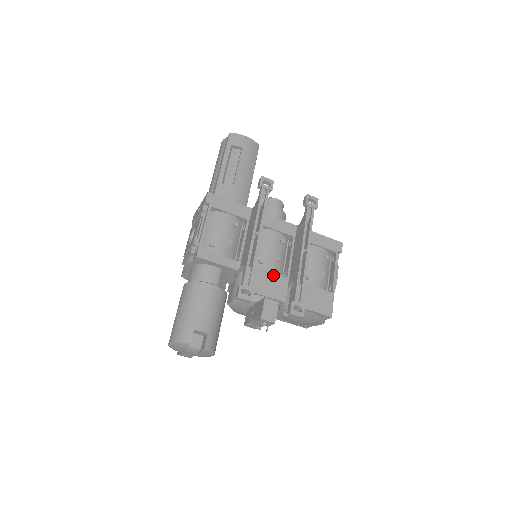
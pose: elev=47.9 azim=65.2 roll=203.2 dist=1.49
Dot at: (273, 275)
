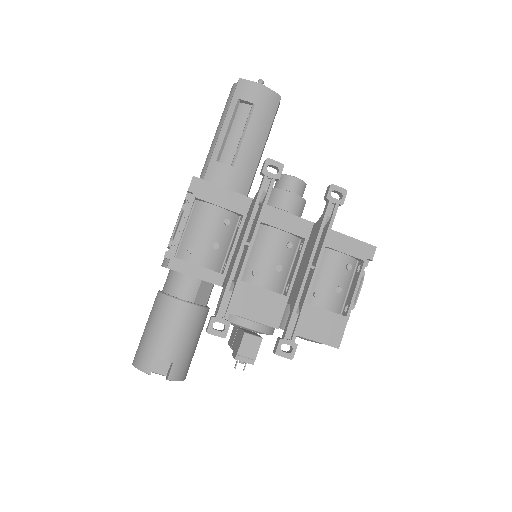
Dot at: (267, 293)
